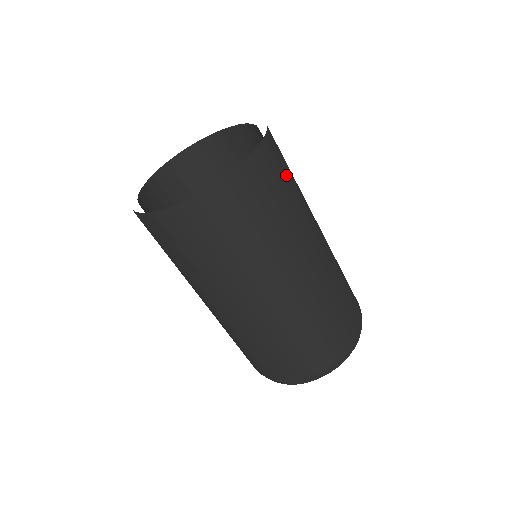
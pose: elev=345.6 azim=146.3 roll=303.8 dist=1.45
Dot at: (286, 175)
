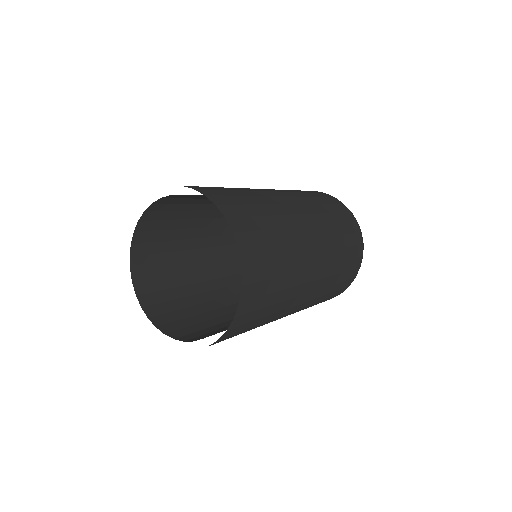
Dot at: (261, 225)
